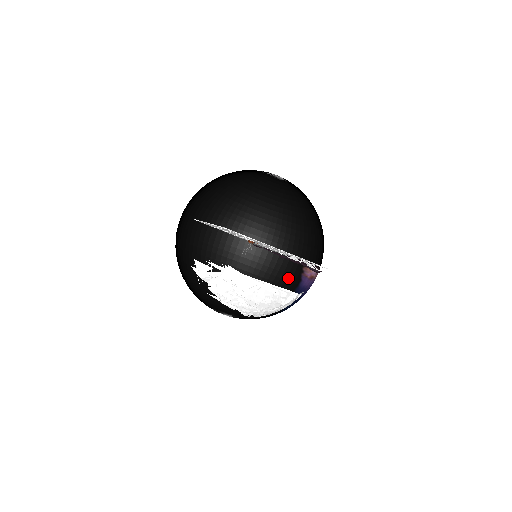
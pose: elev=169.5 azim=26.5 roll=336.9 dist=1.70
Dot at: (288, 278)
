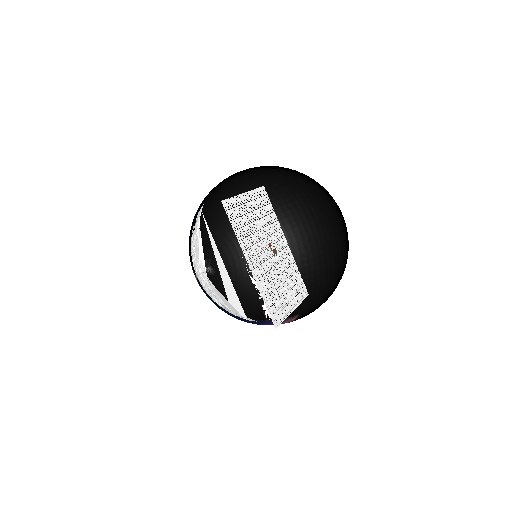
Dot at: occluded
